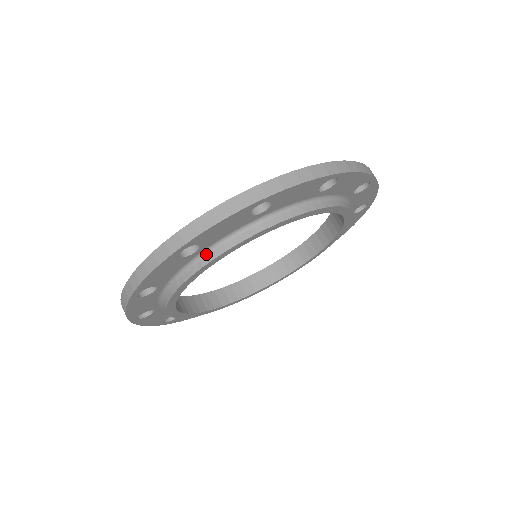
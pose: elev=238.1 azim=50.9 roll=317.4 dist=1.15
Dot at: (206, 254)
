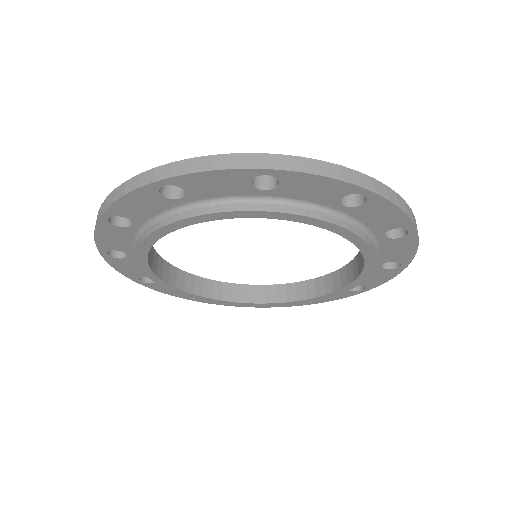
Dot at: (266, 202)
